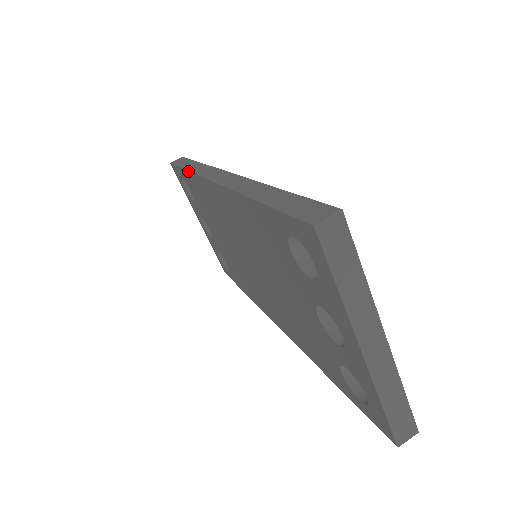
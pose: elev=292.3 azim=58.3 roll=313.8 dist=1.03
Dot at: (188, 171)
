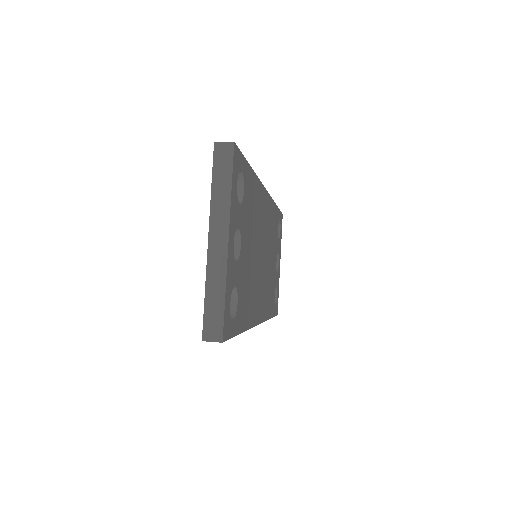
Dot at: occluded
